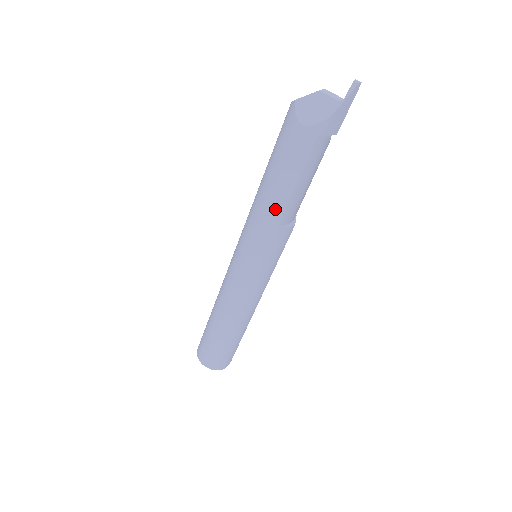
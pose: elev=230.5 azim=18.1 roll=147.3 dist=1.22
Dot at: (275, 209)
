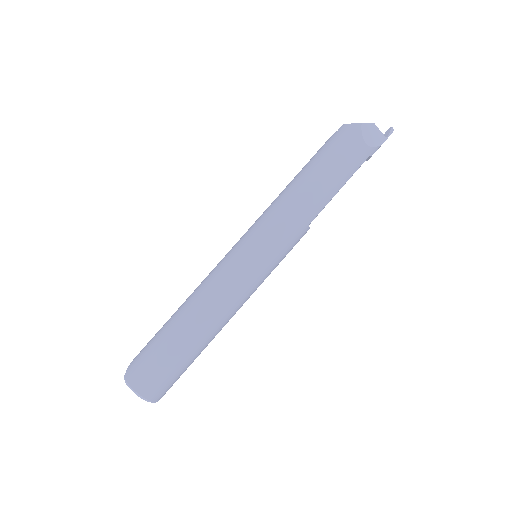
Dot at: (316, 208)
